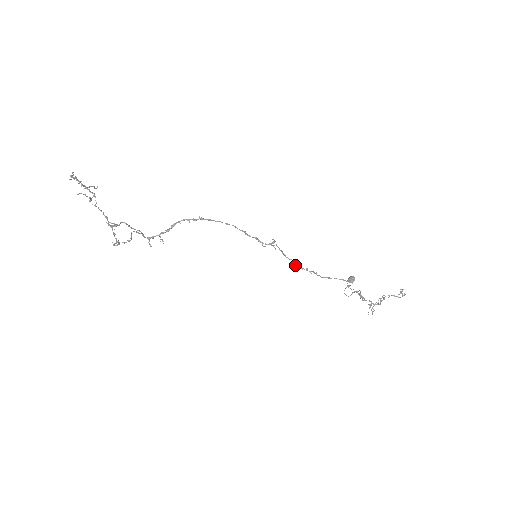
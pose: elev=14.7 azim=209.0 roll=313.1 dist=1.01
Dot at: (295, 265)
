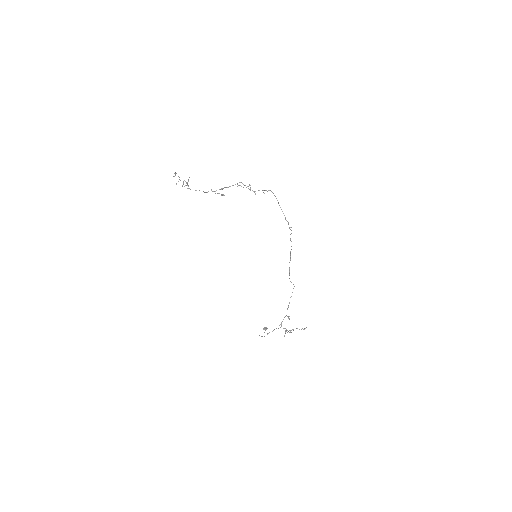
Dot at: occluded
